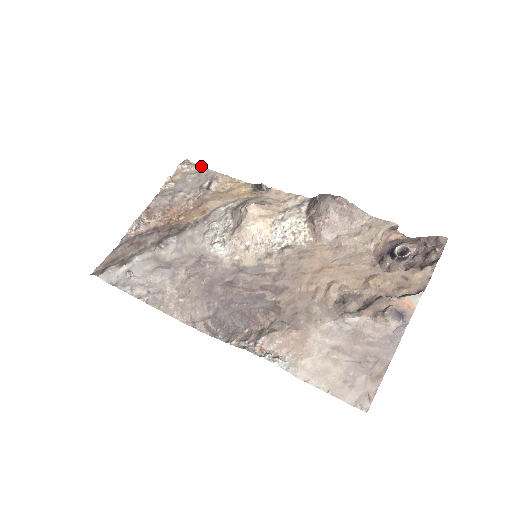
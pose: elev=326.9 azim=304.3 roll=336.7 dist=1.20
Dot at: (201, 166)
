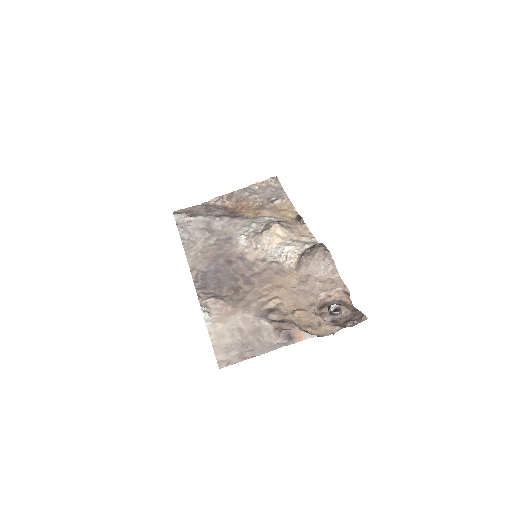
Dot at: occluded
